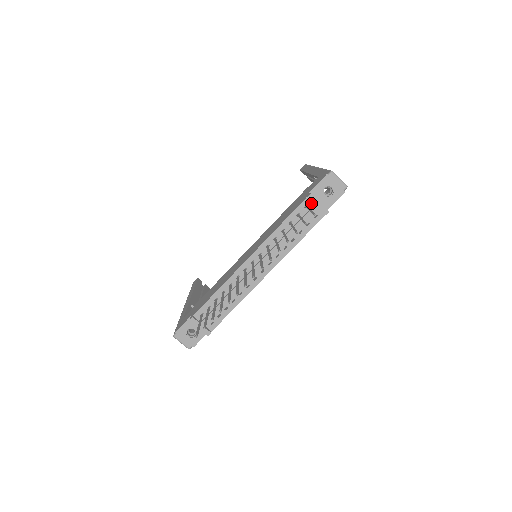
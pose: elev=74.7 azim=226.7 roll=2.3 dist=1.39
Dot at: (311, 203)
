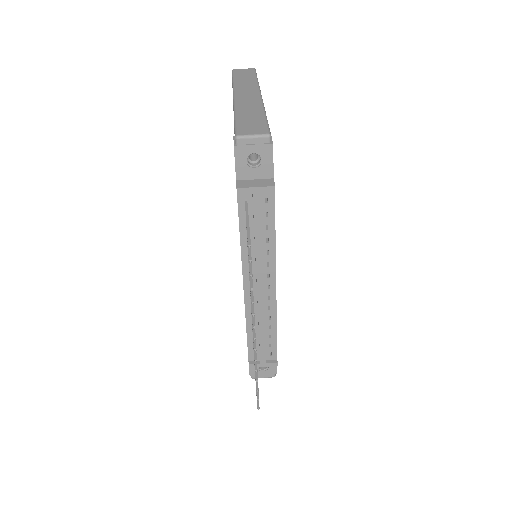
Dot at: (247, 194)
